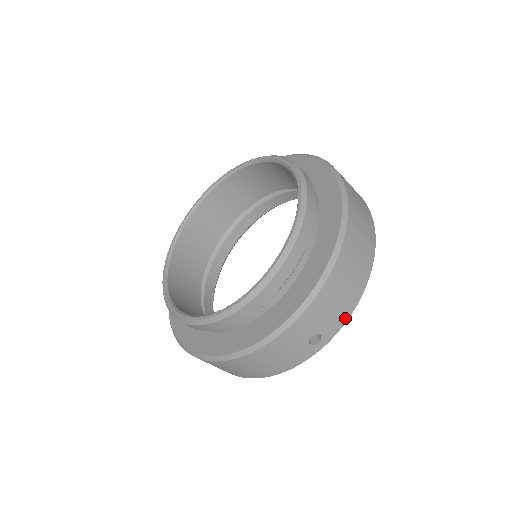
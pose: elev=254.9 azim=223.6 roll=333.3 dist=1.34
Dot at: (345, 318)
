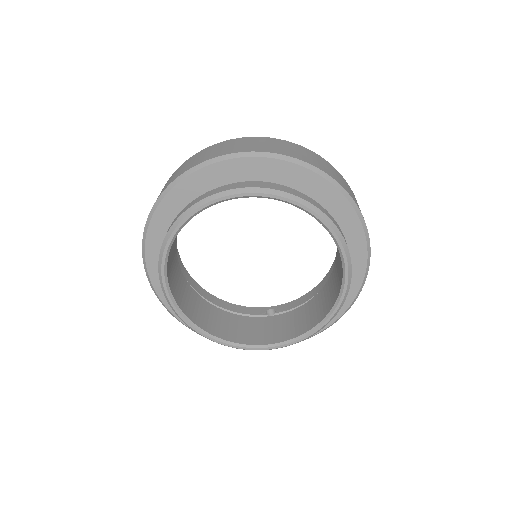
Dot at: occluded
